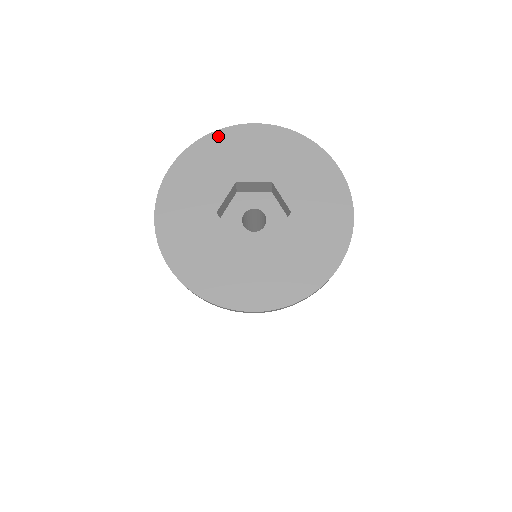
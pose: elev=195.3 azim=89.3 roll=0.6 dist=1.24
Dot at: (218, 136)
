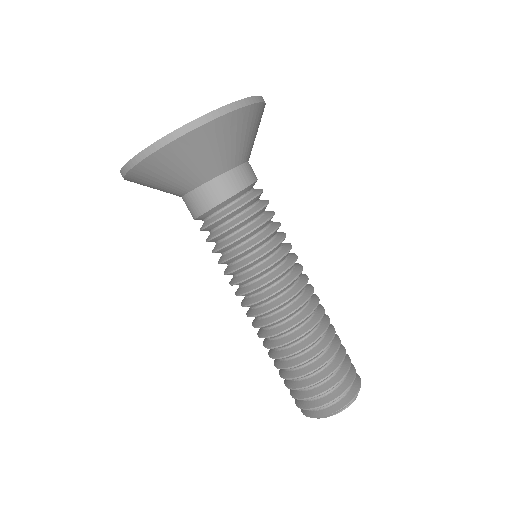
Dot at: occluded
